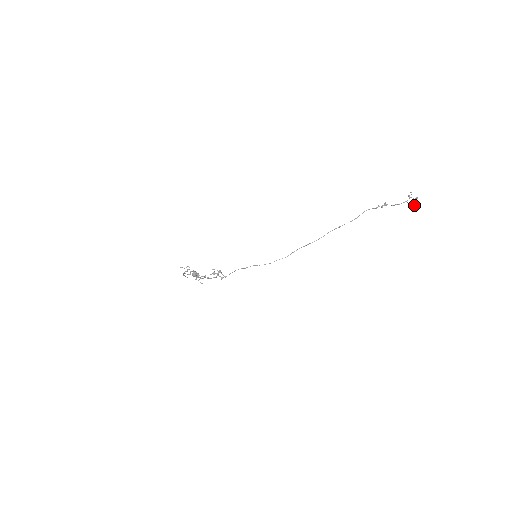
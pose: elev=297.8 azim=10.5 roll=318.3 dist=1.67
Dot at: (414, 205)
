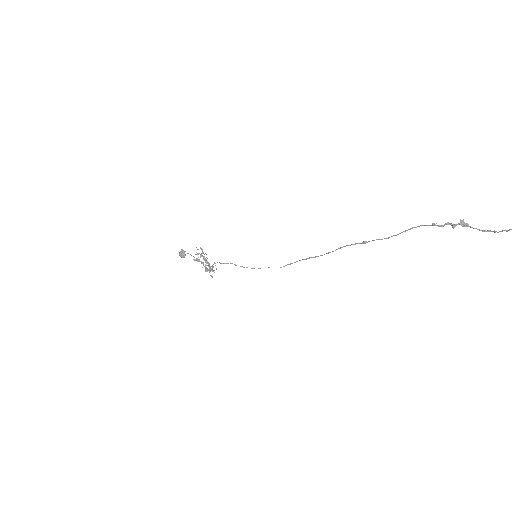
Dot at: out of frame
